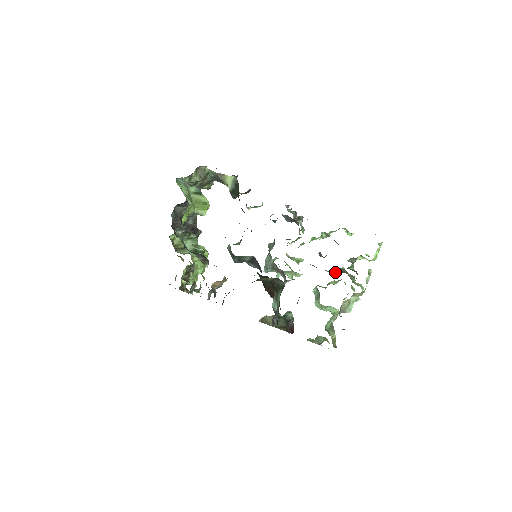
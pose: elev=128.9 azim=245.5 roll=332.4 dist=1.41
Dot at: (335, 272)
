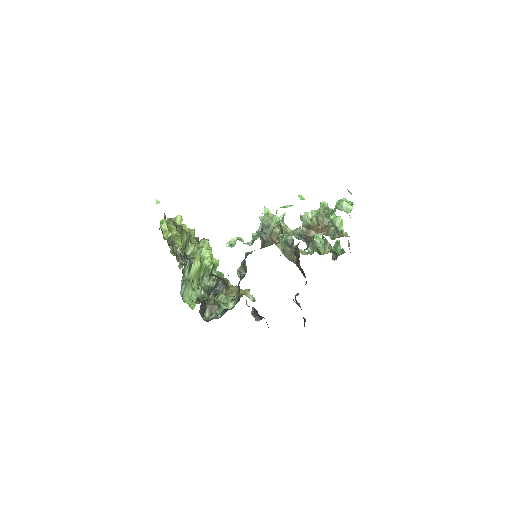
Dot at: (317, 221)
